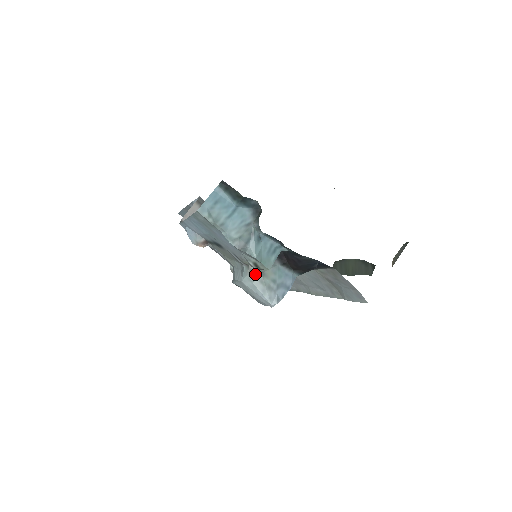
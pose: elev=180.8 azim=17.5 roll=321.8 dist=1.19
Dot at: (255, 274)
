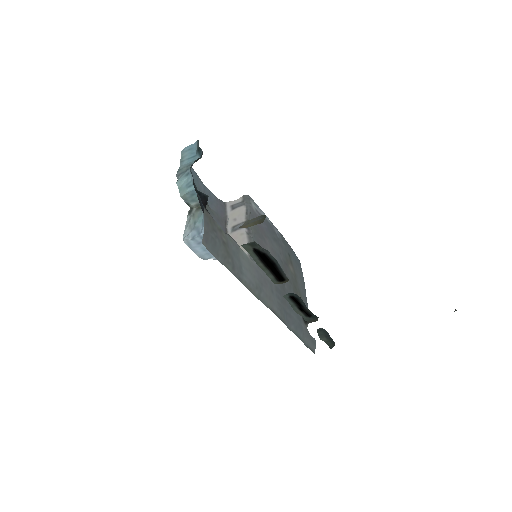
Dot at: (190, 212)
